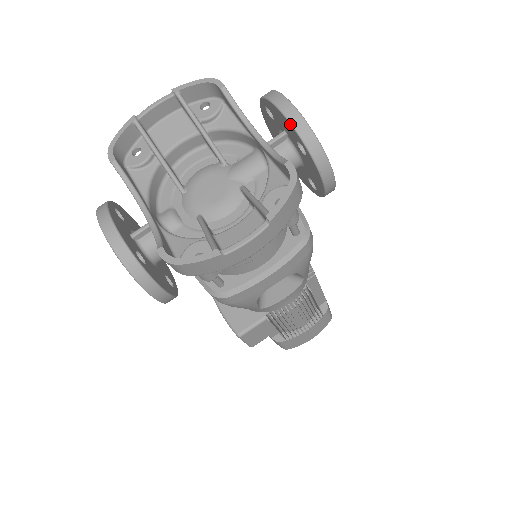
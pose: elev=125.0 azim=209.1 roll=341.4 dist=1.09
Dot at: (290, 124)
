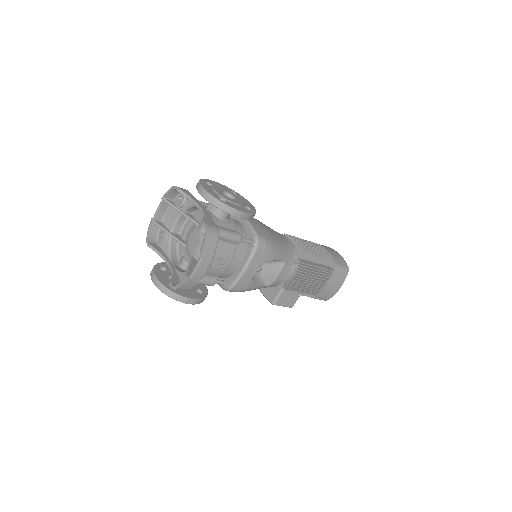
Dot at: (205, 199)
